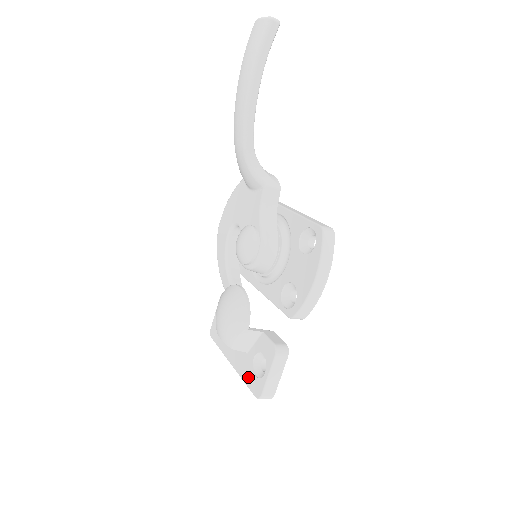
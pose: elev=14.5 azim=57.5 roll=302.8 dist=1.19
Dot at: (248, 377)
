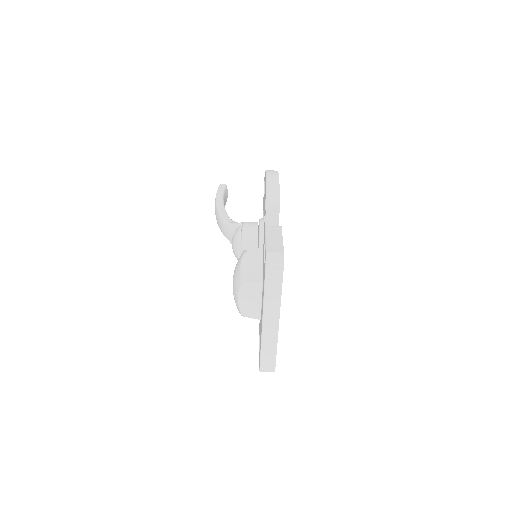
Dot at: occluded
